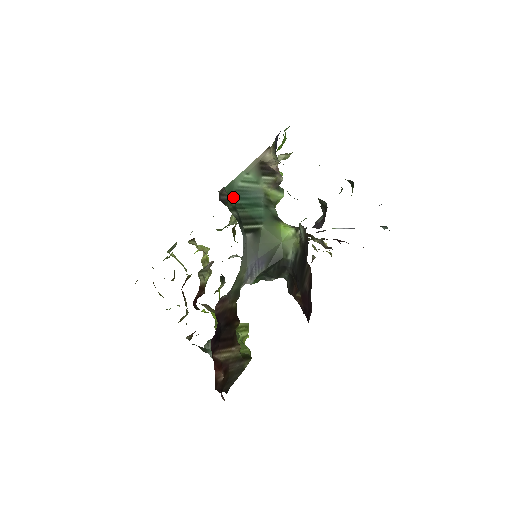
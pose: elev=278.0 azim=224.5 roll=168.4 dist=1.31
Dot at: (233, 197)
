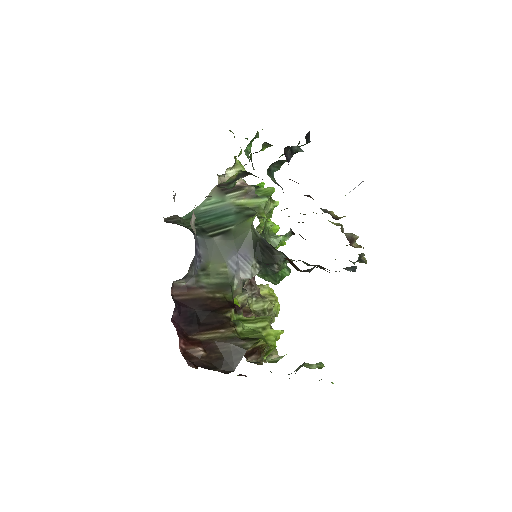
Dot at: (195, 219)
